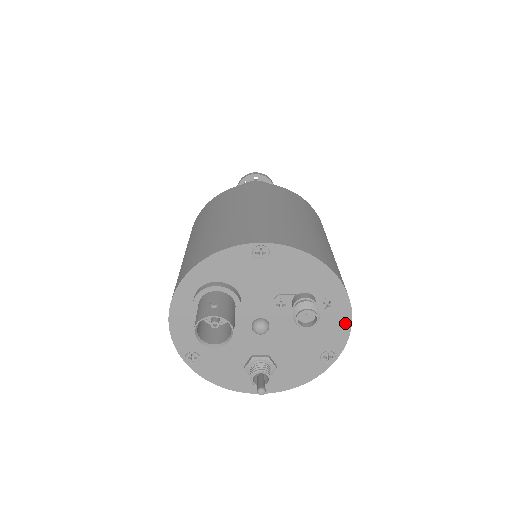
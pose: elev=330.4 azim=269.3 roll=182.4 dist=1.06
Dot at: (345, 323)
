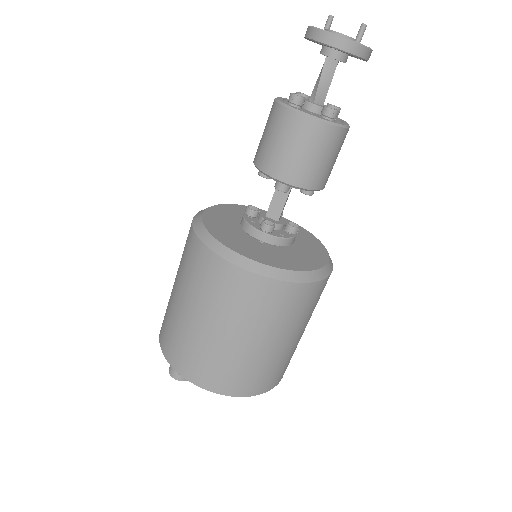
Dot at: occluded
